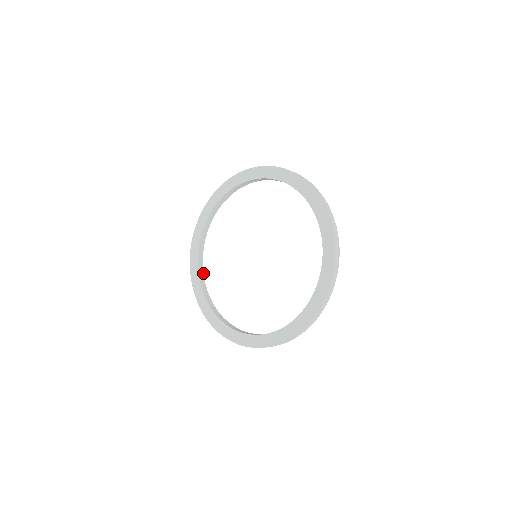
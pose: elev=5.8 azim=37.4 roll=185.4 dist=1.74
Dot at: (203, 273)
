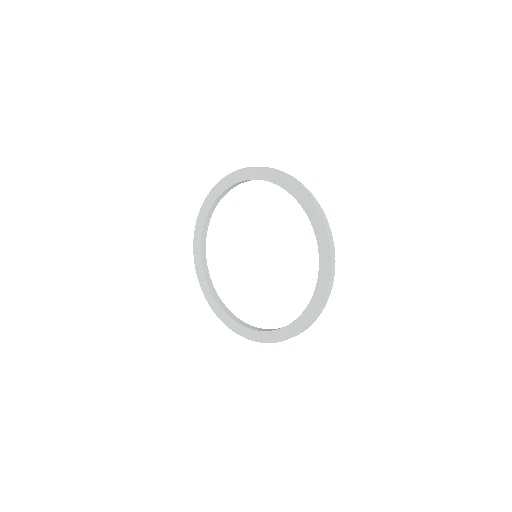
Dot at: occluded
